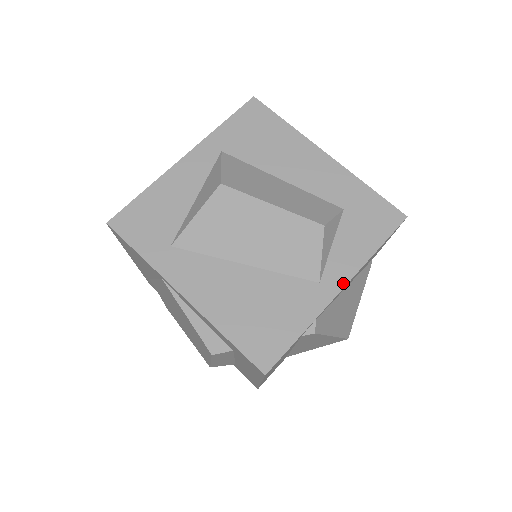
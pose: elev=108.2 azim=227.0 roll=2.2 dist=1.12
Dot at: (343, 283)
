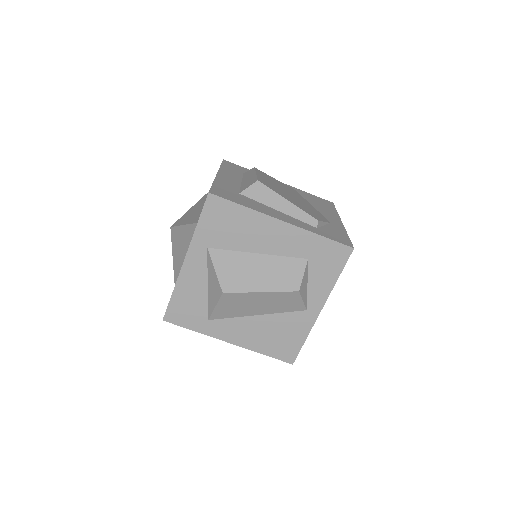
Dot at: (321, 306)
